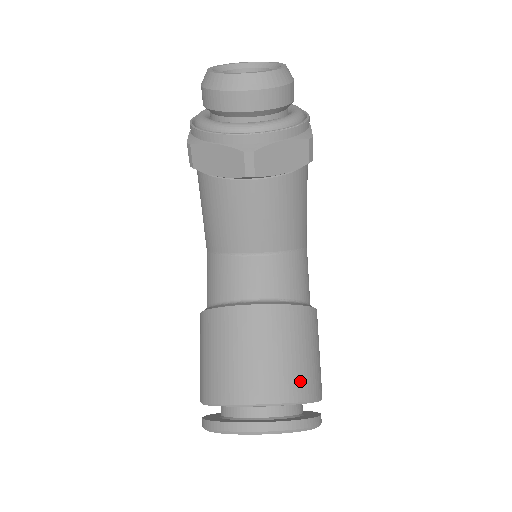
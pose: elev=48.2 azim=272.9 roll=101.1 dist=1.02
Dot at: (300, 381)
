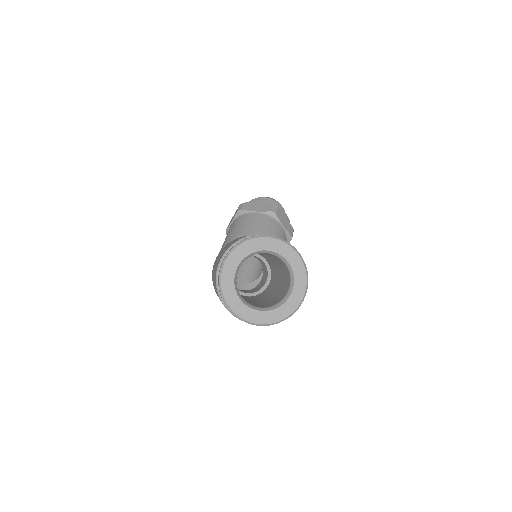
Dot at: occluded
